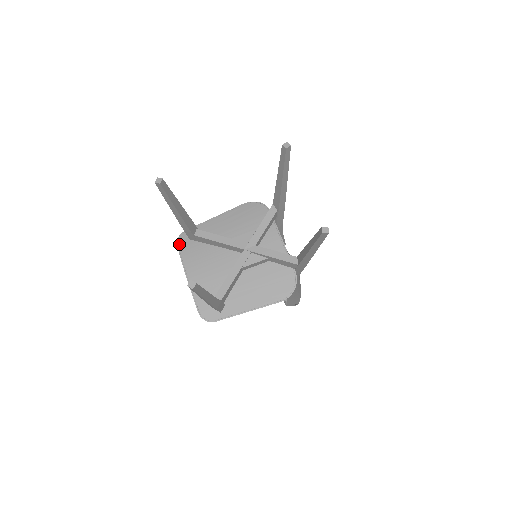
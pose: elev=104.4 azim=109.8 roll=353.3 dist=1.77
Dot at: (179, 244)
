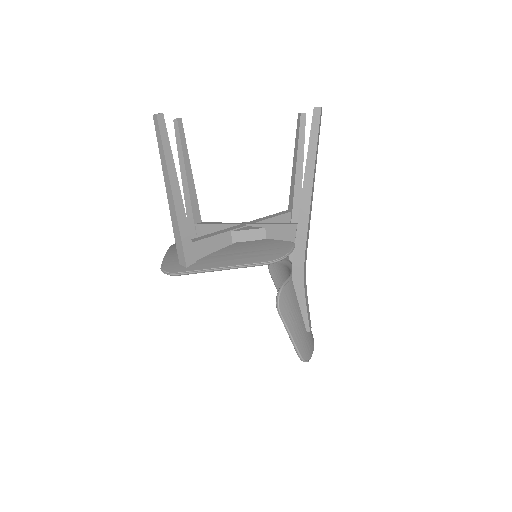
Dot at: occluded
